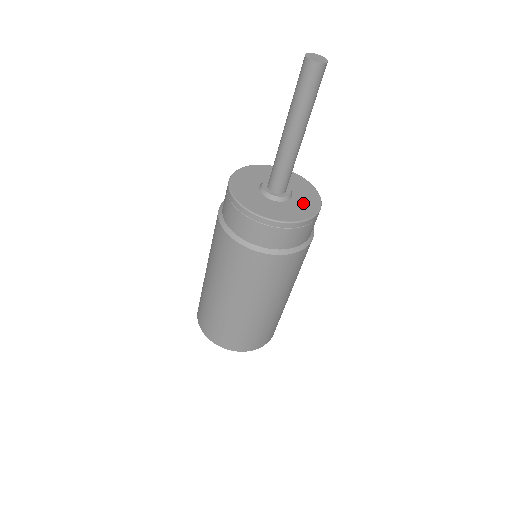
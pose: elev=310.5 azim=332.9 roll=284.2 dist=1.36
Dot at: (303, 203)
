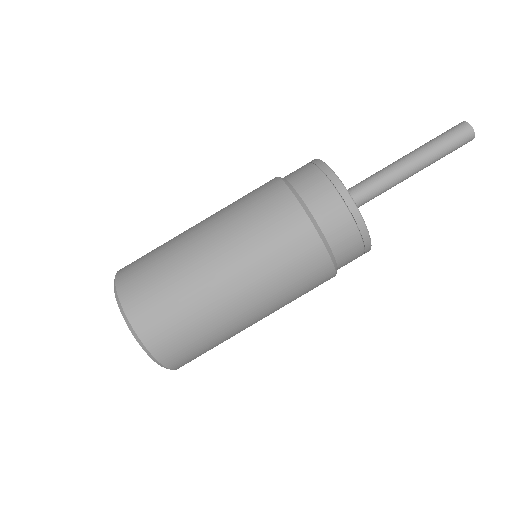
Dot at: occluded
